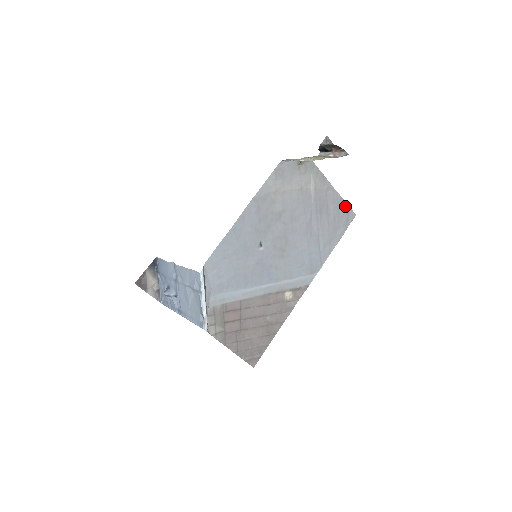
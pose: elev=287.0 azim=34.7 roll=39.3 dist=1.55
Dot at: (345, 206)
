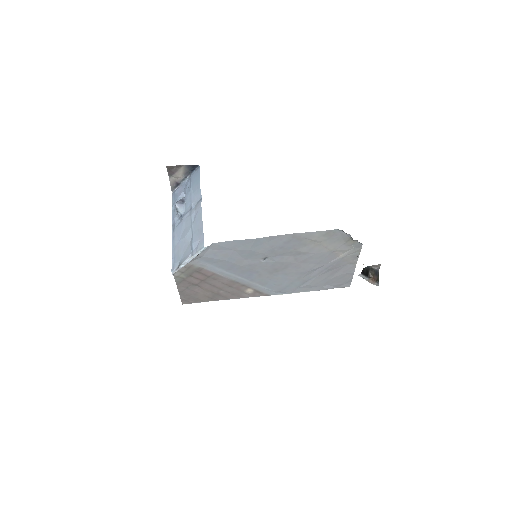
Dot at: (350, 278)
